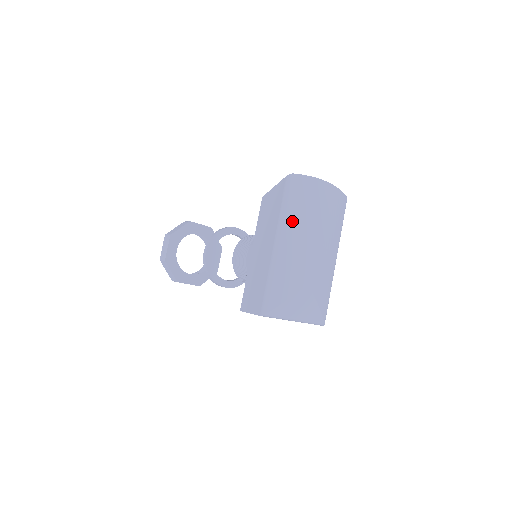
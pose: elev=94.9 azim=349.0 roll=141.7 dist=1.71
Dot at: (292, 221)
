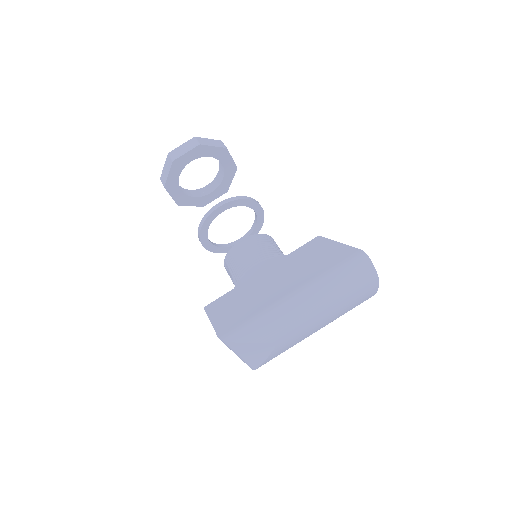
Dot at: (323, 289)
